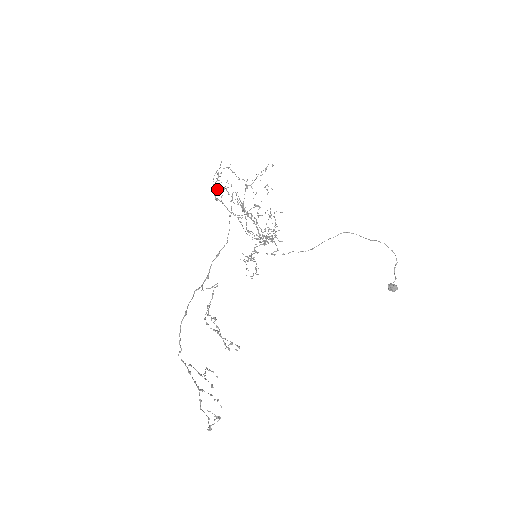
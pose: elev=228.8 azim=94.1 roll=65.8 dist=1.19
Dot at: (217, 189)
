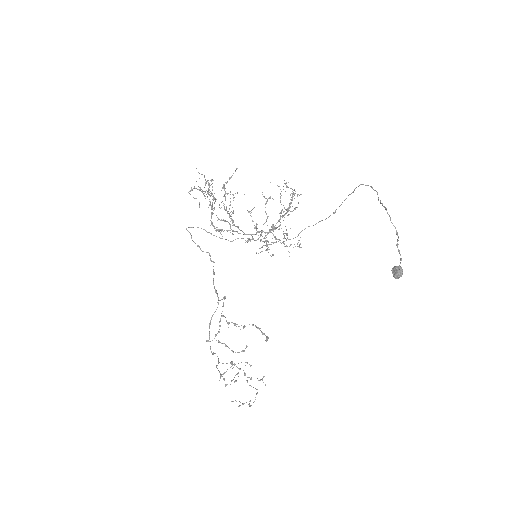
Dot at: occluded
